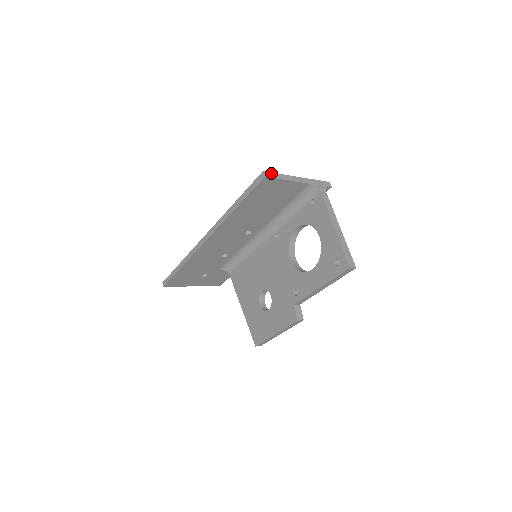
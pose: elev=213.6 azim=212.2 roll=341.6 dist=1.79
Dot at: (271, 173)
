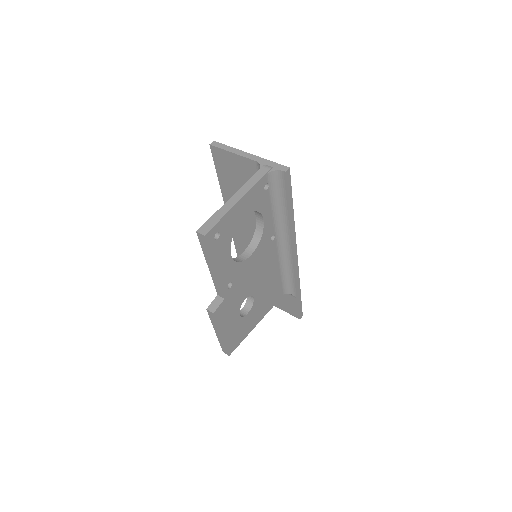
Dot at: (221, 144)
